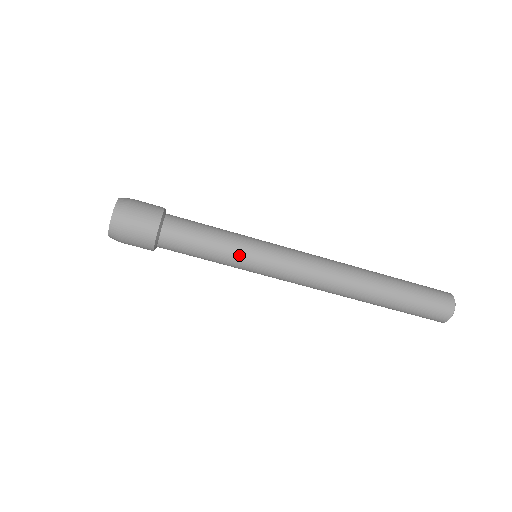
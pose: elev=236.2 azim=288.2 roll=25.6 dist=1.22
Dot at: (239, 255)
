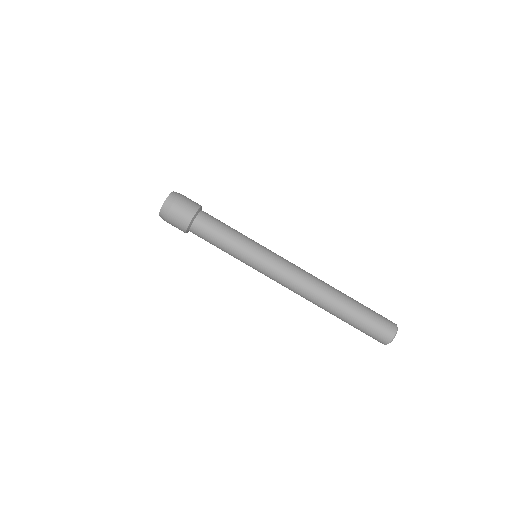
Dot at: (249, 240)
